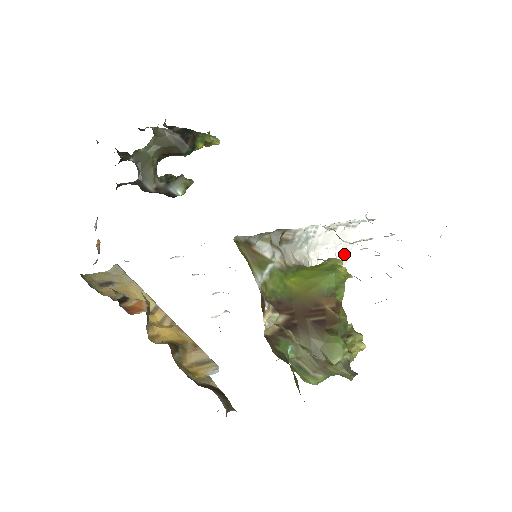
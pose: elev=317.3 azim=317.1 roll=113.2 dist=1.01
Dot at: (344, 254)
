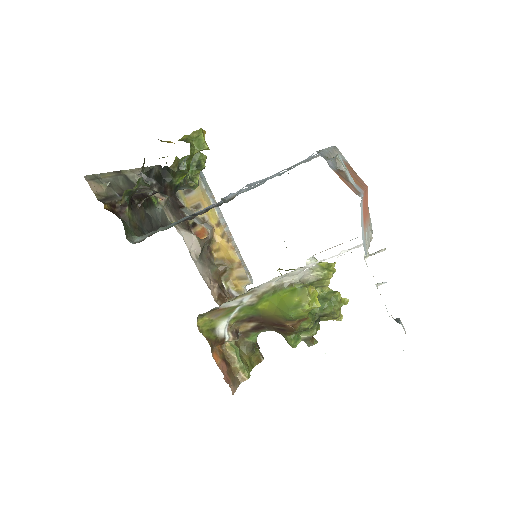
Dot at: (358, 246)
